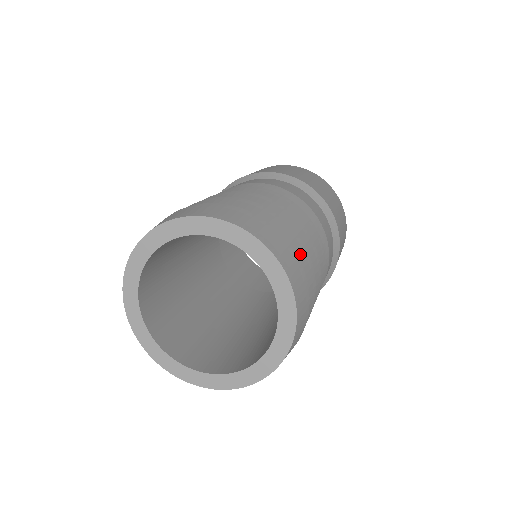
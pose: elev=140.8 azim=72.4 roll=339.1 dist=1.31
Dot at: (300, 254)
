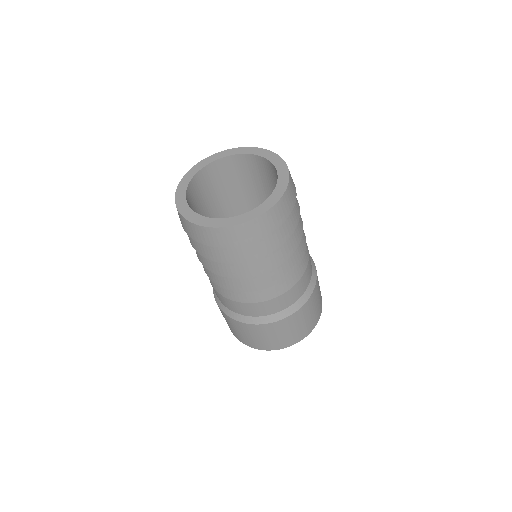
Dot at: occluded
